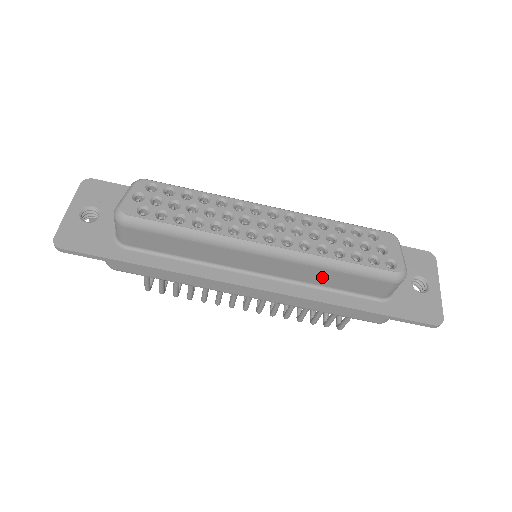
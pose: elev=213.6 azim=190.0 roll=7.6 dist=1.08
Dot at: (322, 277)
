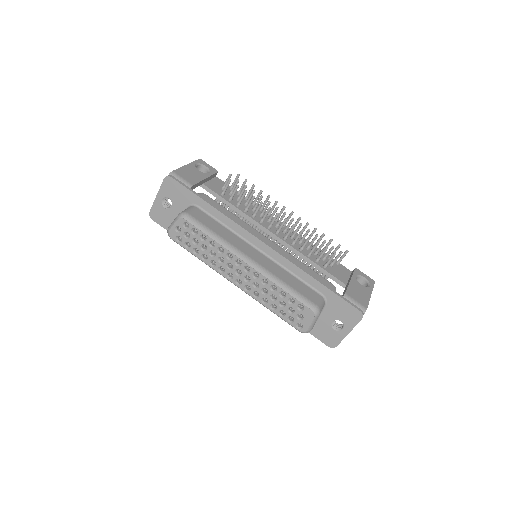
Dot at: occluded
